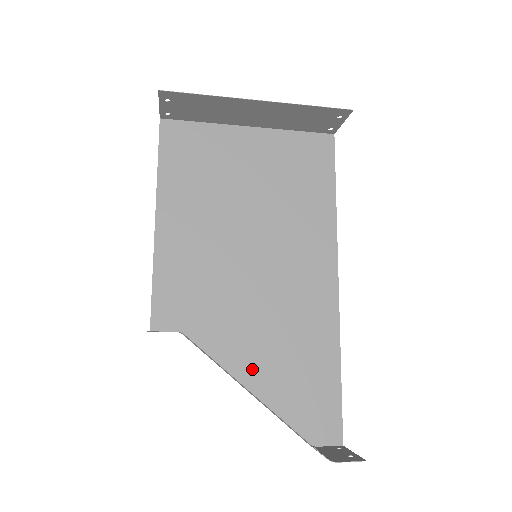
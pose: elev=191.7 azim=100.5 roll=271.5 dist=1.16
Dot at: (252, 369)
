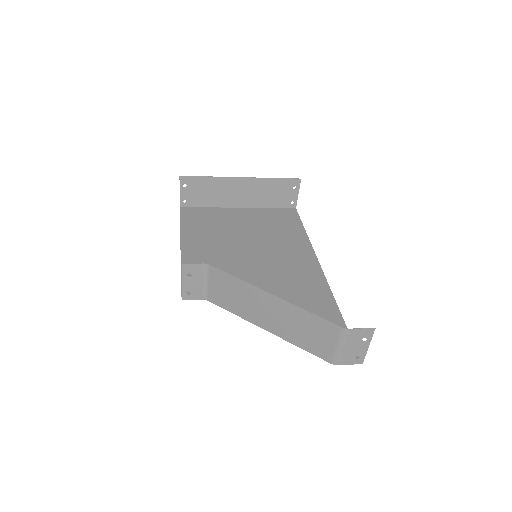
Dot at: occluded
